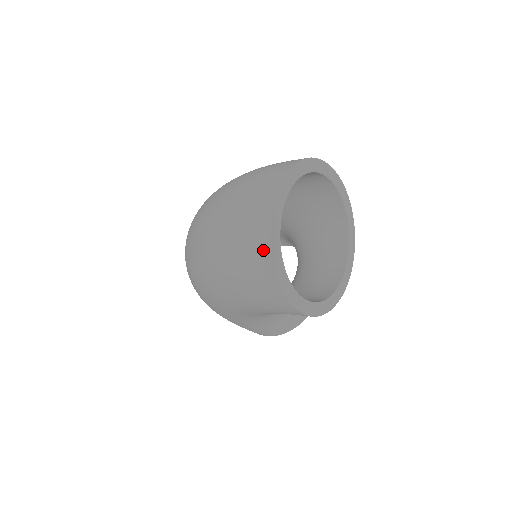
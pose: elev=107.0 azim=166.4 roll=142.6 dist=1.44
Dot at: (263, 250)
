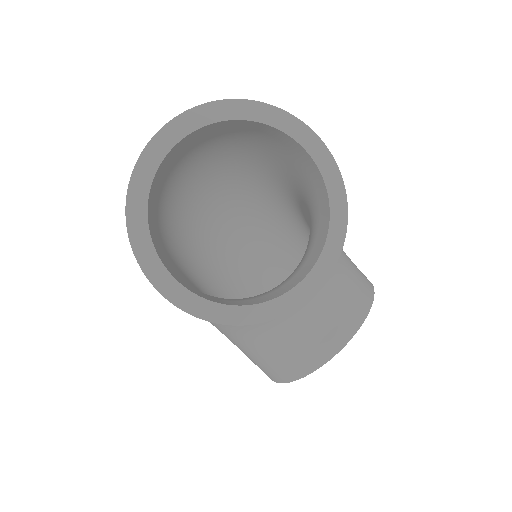
Dot at: occluded
